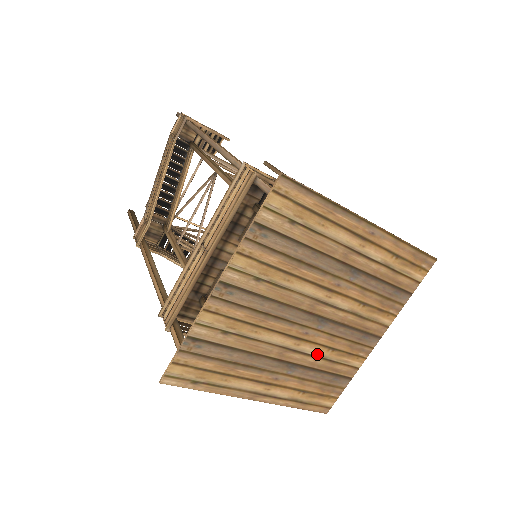
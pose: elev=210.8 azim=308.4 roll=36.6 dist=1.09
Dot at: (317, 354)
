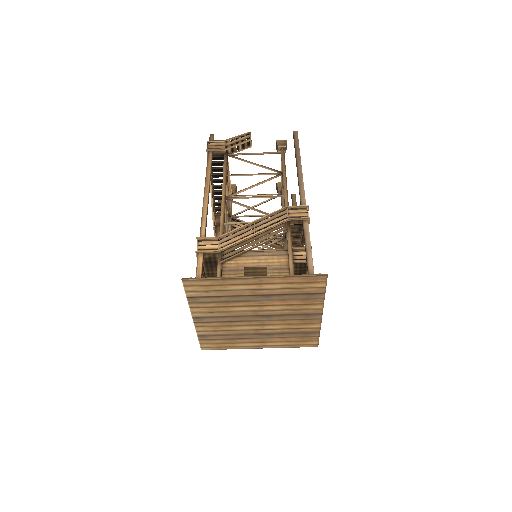
Dot at: (281, 328)
